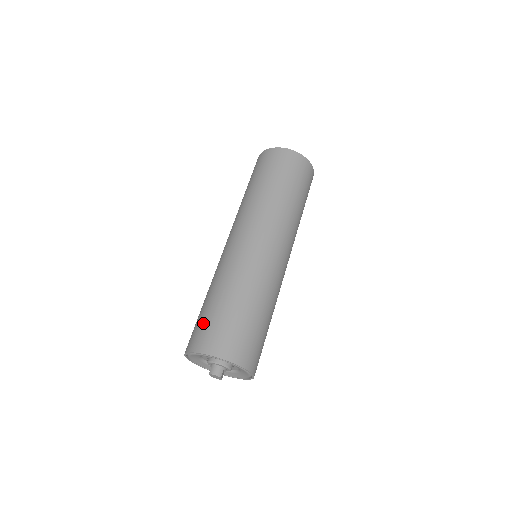
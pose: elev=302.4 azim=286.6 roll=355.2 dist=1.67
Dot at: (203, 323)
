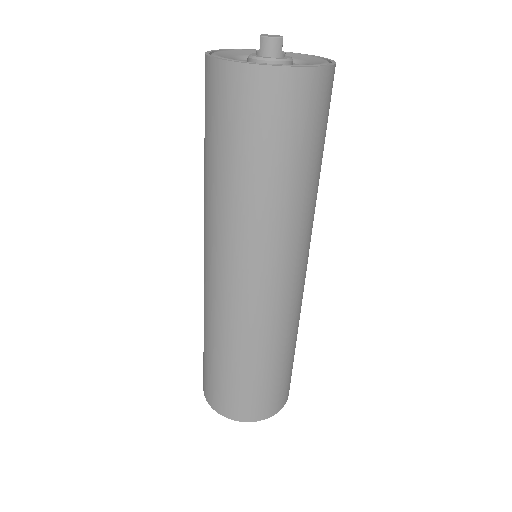
Dot at: (214, 384)
